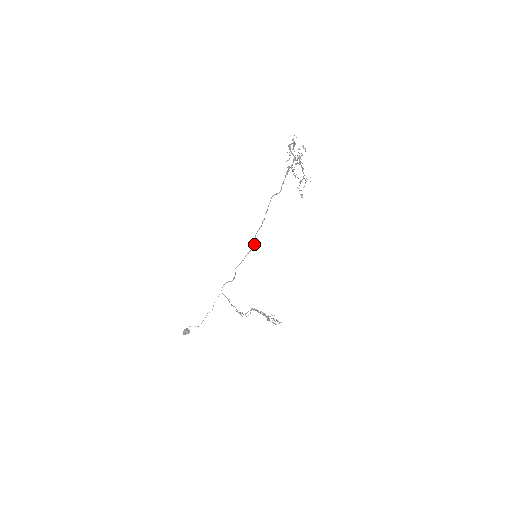
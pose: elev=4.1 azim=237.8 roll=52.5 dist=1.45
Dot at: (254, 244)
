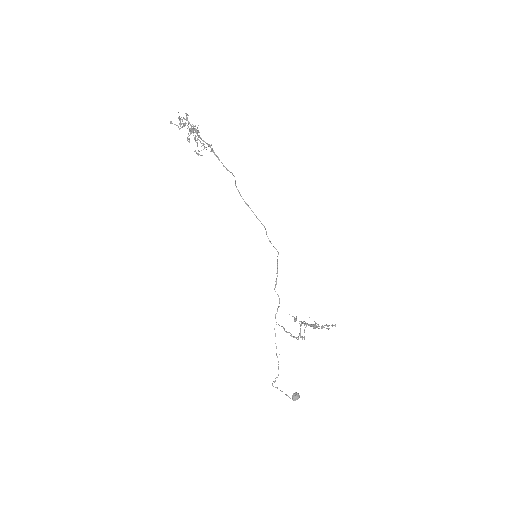
Dot at: (277, 251)
